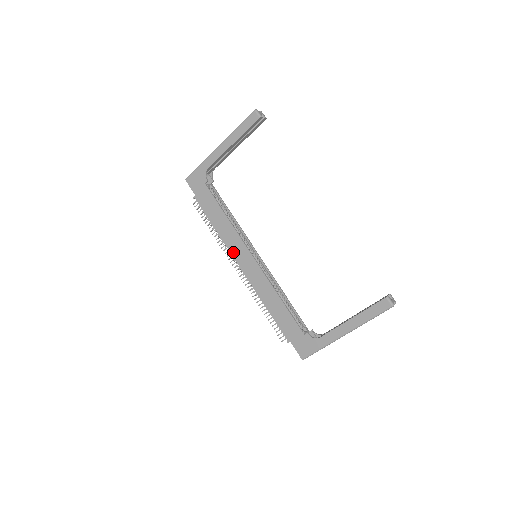
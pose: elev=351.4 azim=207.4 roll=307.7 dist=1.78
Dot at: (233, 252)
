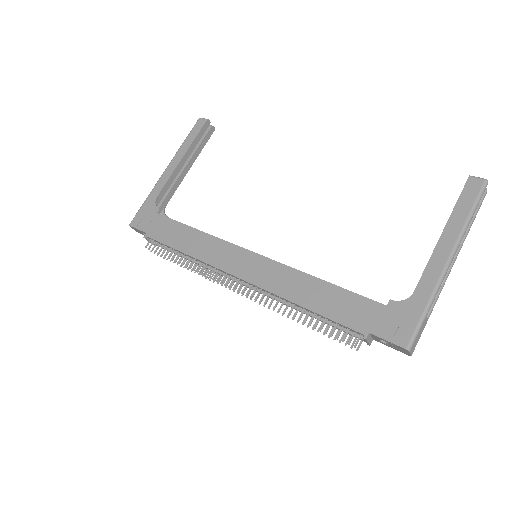
Dot at: (220, 264)
